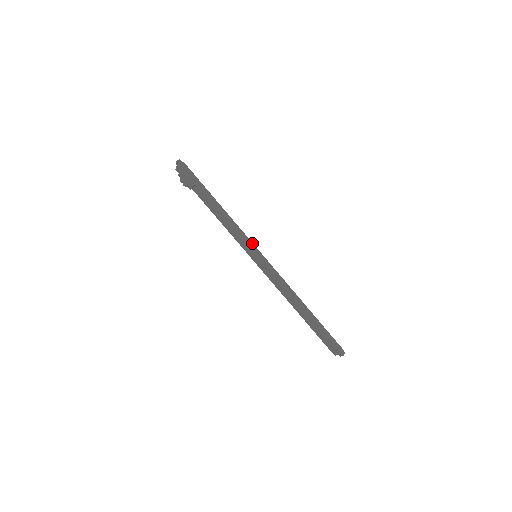
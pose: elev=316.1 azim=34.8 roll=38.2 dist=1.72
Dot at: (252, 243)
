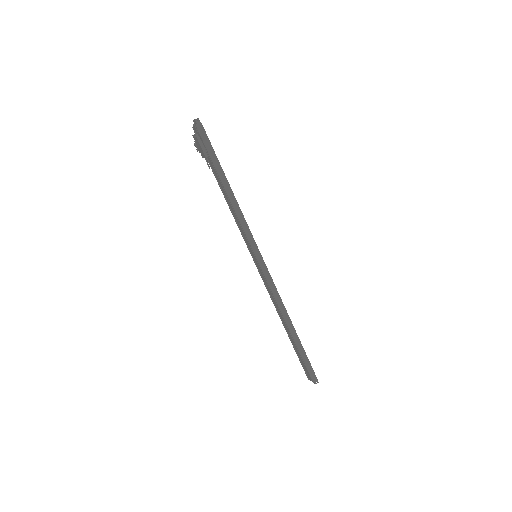
Dot at: (255, 242)
